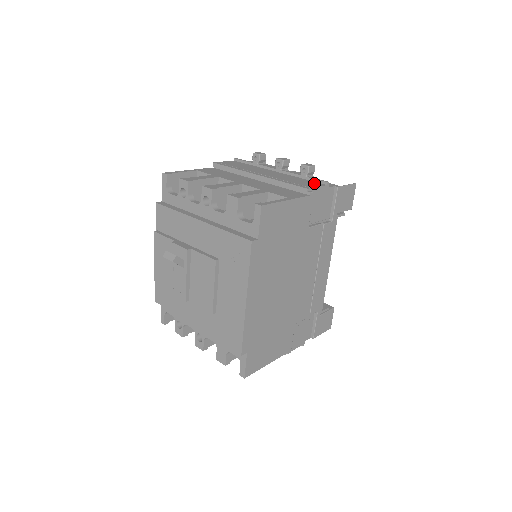
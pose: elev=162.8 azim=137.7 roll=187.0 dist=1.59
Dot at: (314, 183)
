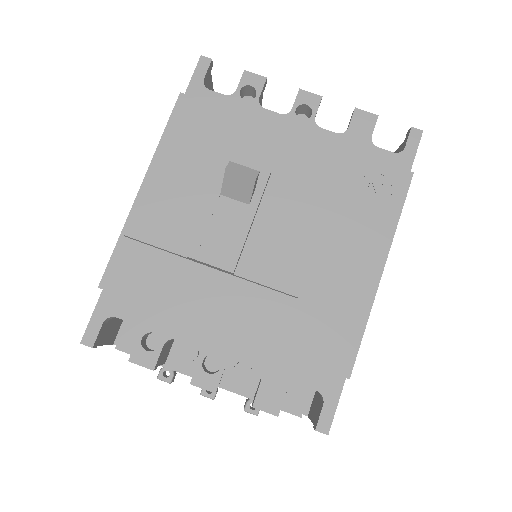
Dot at: occluded
